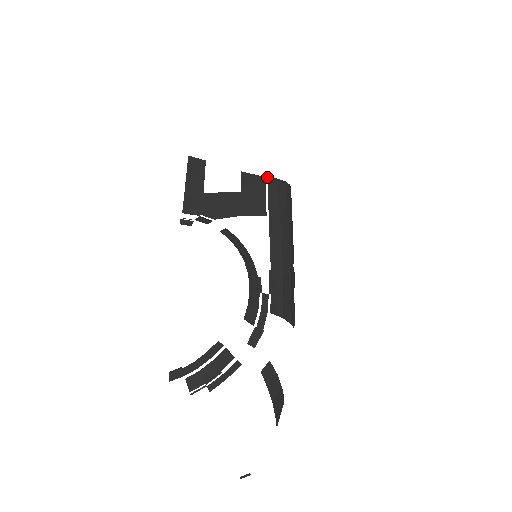
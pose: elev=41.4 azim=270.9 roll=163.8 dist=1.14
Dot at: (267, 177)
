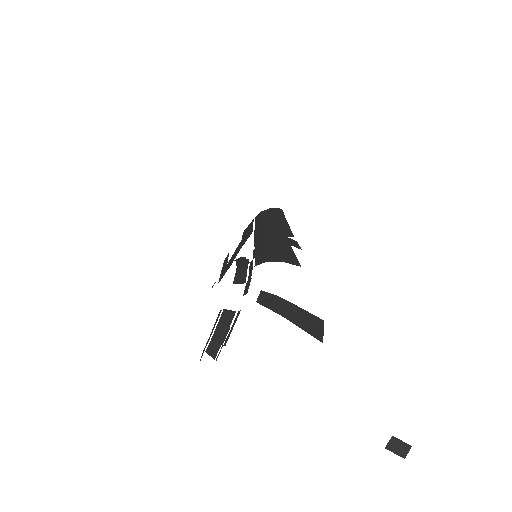
Dot at: (255, 218)
